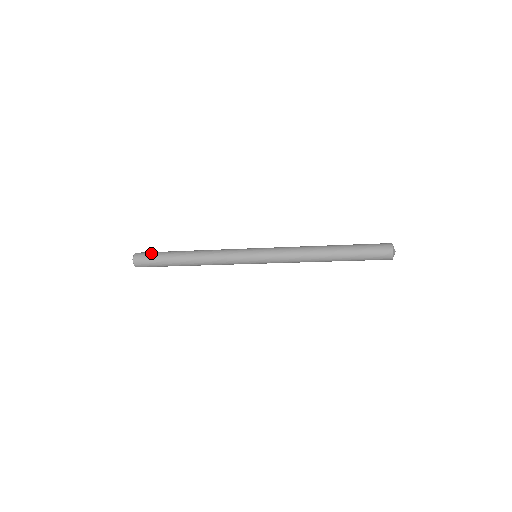
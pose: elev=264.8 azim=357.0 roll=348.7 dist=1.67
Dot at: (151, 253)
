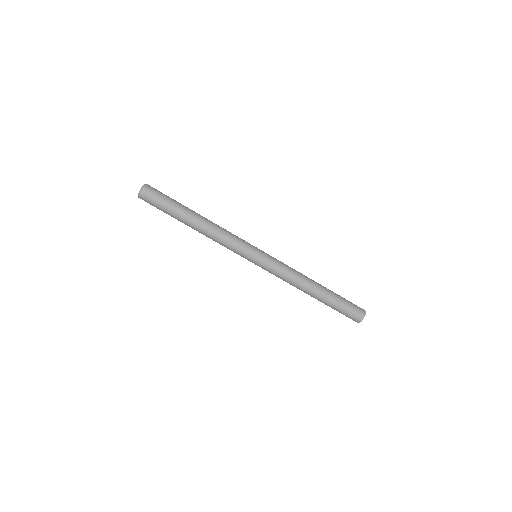
Dot at: (160, 198)
